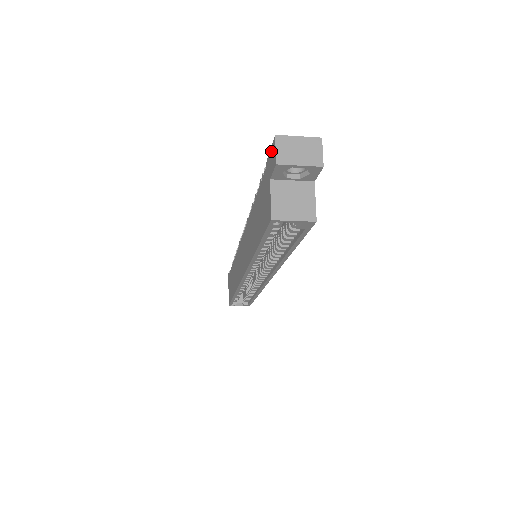
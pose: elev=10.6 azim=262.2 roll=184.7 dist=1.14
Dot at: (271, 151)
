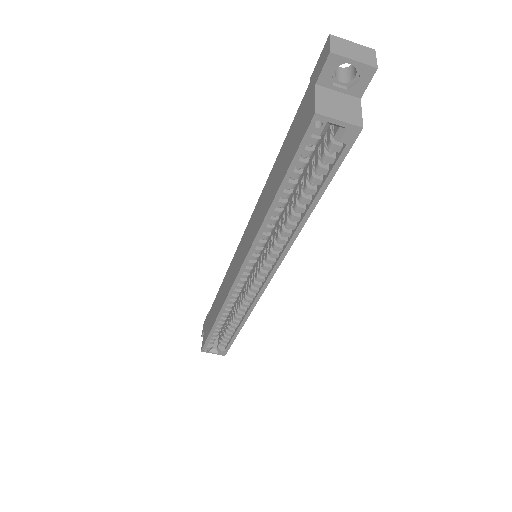
Dot at: (320, 58)
